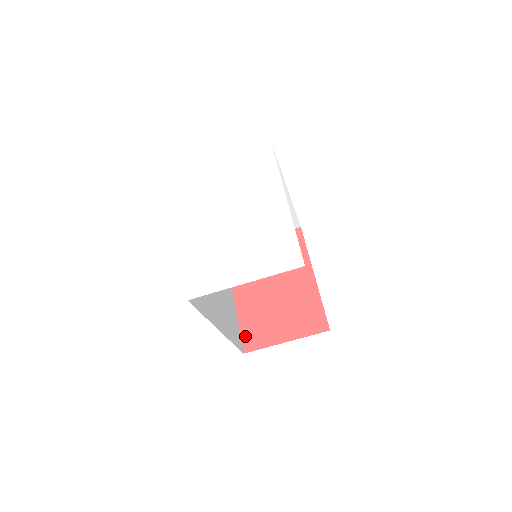
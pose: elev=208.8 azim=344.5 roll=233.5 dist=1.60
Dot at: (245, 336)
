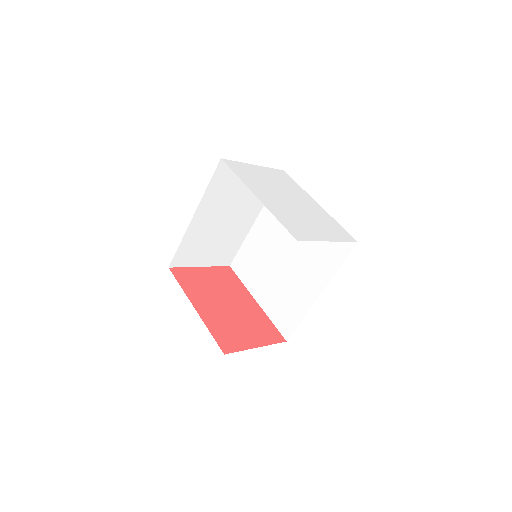
Dot at: (219, 340)
